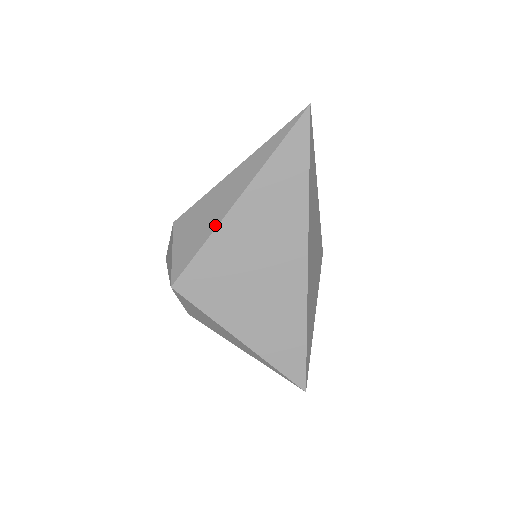
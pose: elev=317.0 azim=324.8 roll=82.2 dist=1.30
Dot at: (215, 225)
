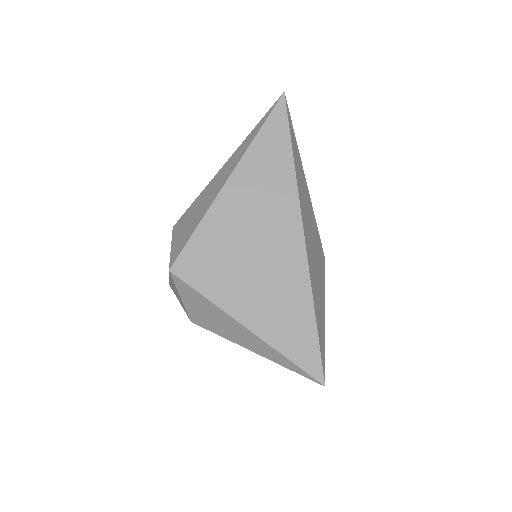
Dot at: (209, 205)
